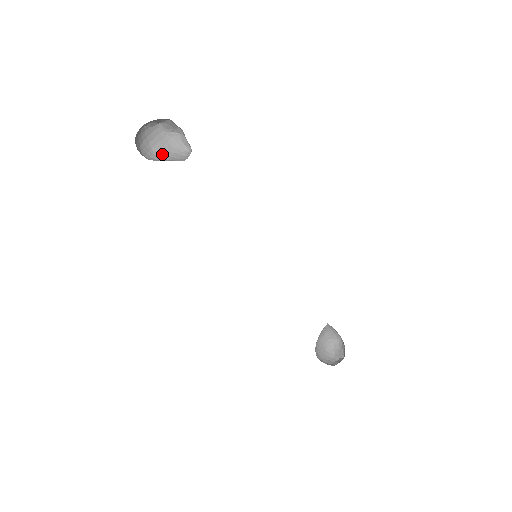
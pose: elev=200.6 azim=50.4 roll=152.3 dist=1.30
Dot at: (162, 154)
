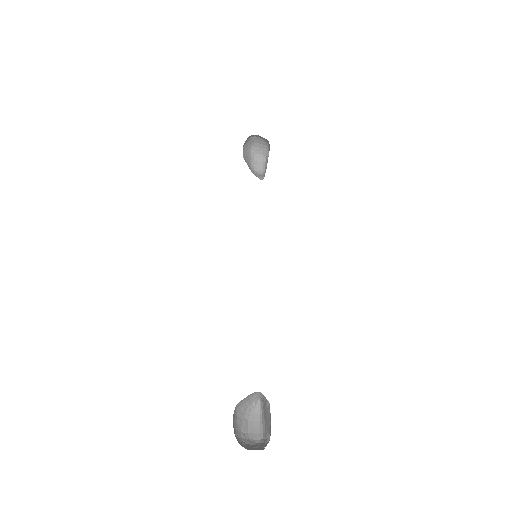
Dot at: occluded
